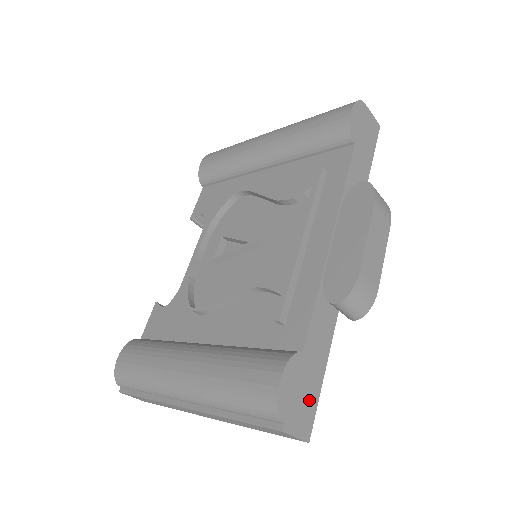
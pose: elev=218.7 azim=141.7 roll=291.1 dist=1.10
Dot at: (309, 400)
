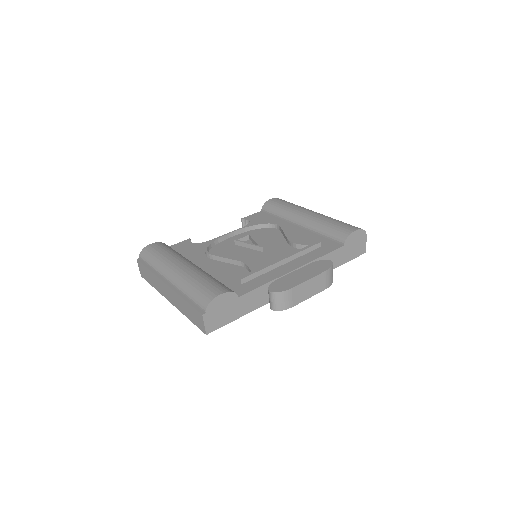
Dot at: (223, 319)
